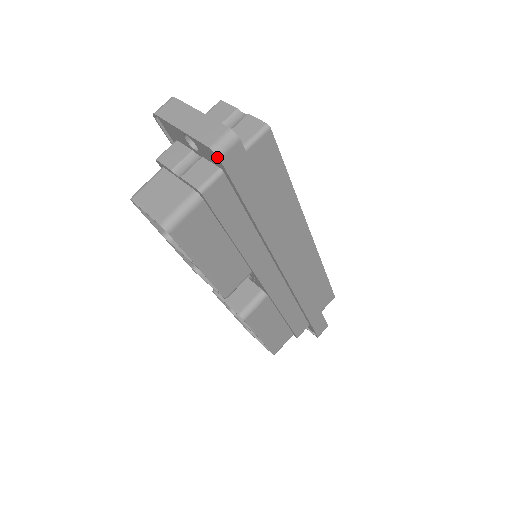
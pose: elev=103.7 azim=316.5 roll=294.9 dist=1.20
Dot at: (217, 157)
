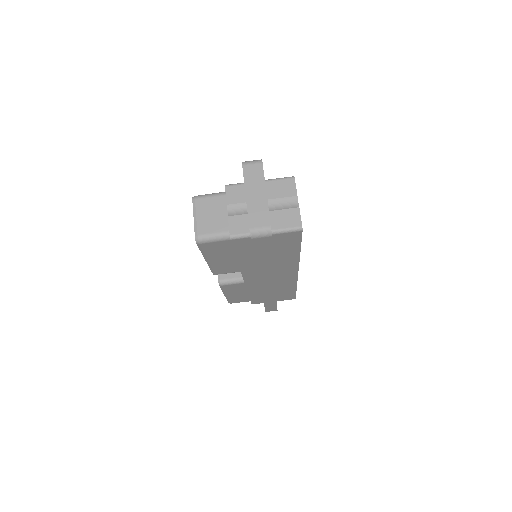
Dot at: (250, 236)
